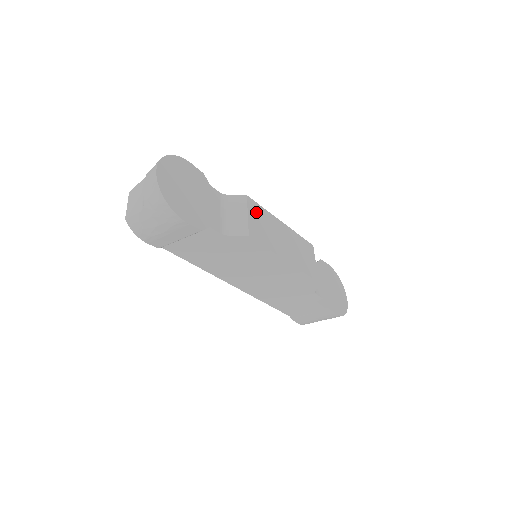
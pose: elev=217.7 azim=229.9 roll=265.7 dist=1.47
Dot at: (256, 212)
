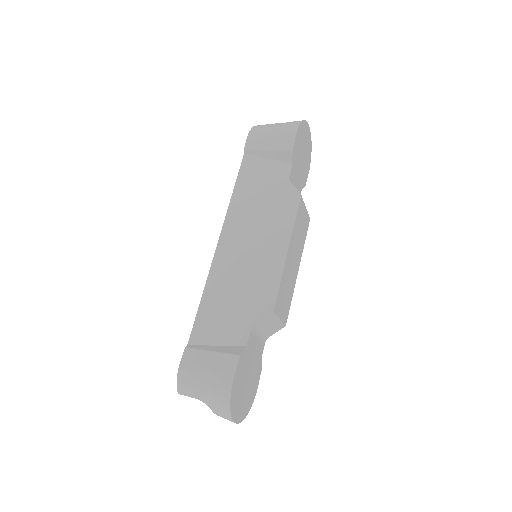
Dot at: (280, 302)
